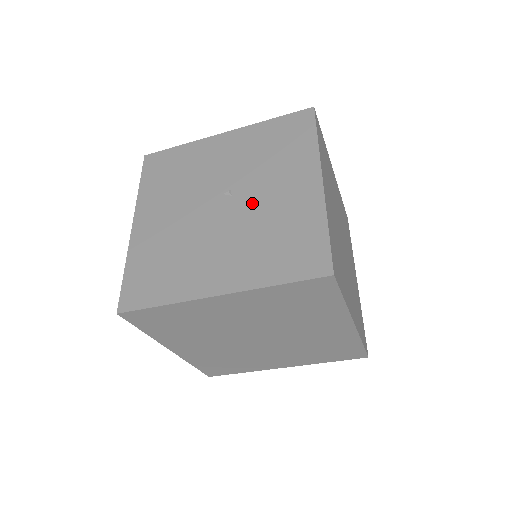
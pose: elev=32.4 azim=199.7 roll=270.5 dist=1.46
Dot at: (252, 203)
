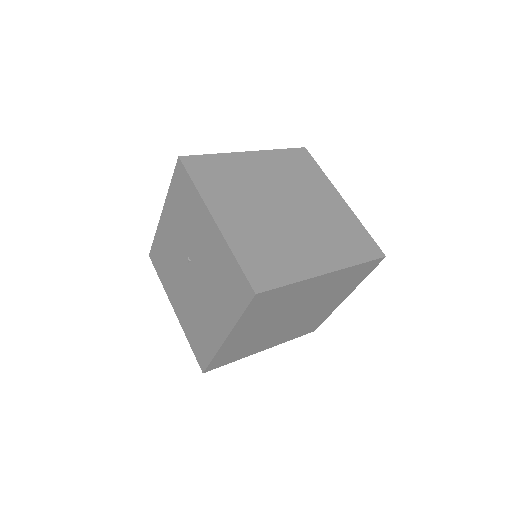
Dot at: (200, 261)
